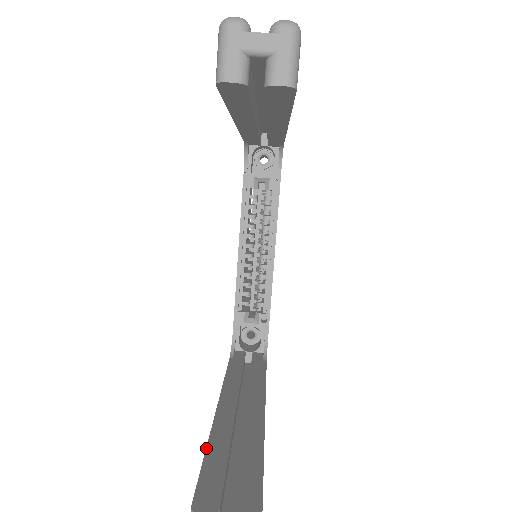
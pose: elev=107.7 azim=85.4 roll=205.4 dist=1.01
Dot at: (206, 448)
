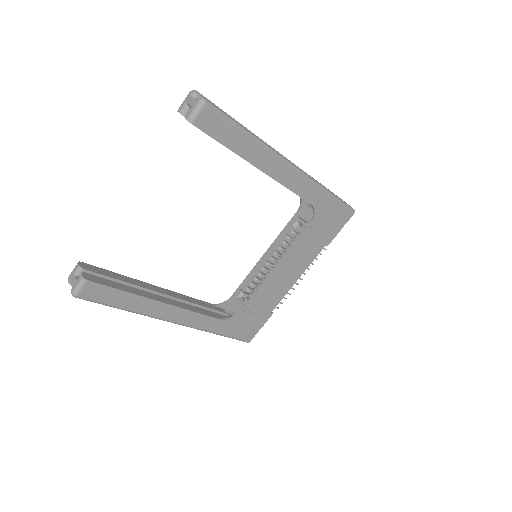
Dot at: occluded
